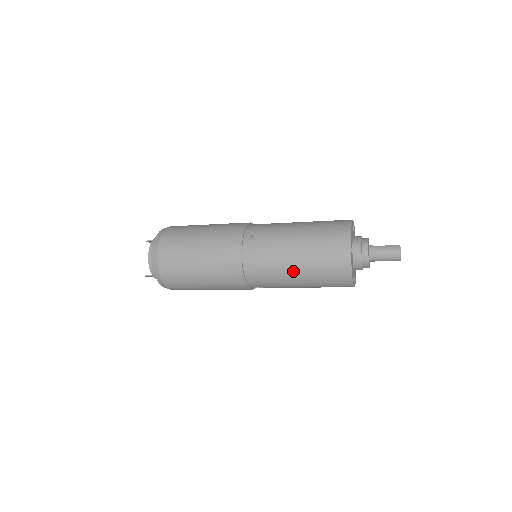
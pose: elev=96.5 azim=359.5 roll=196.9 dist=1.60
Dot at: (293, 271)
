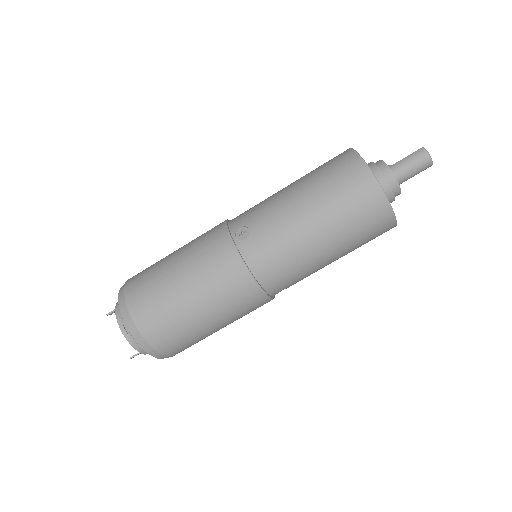
Dot at: (319, 246)
